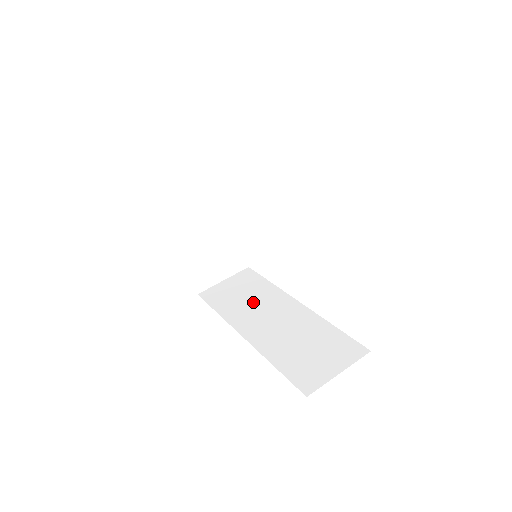
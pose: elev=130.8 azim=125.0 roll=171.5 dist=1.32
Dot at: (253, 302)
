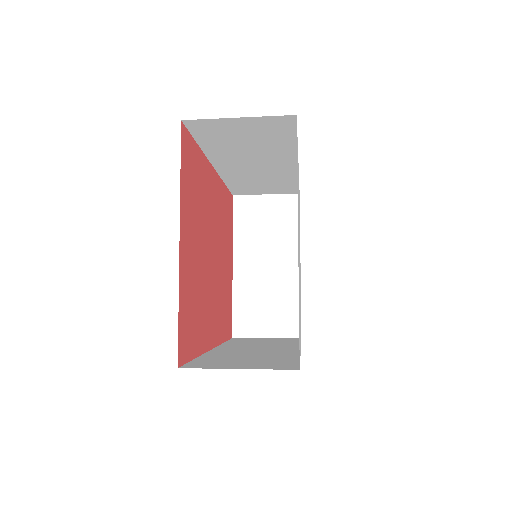
Dot at: (262, 344)
